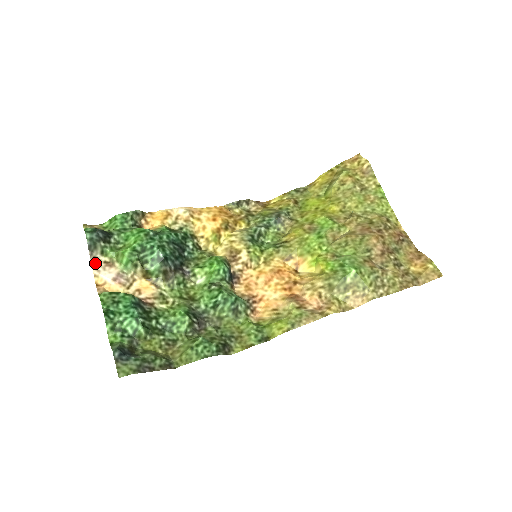
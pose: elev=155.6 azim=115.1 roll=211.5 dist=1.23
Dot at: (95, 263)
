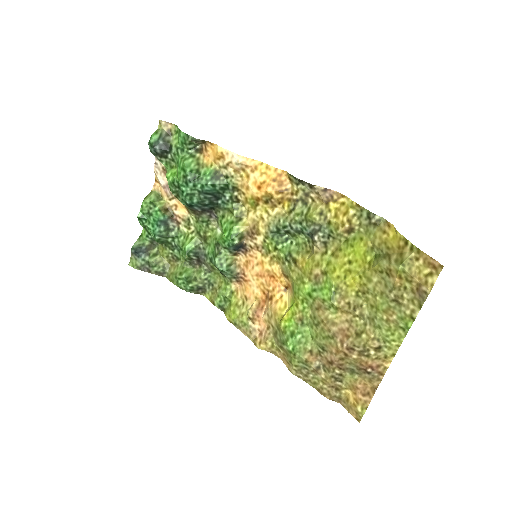
Dot at: (157, 164)
